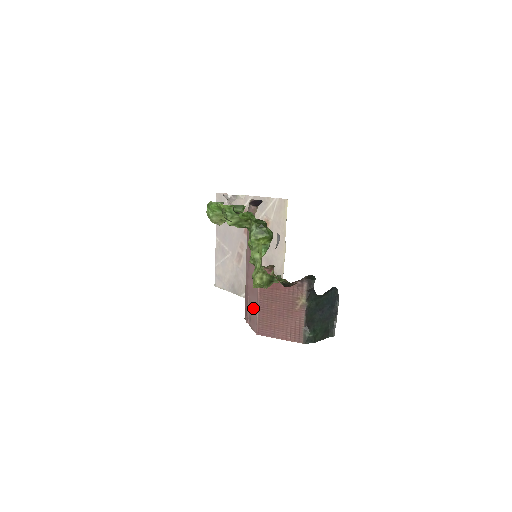
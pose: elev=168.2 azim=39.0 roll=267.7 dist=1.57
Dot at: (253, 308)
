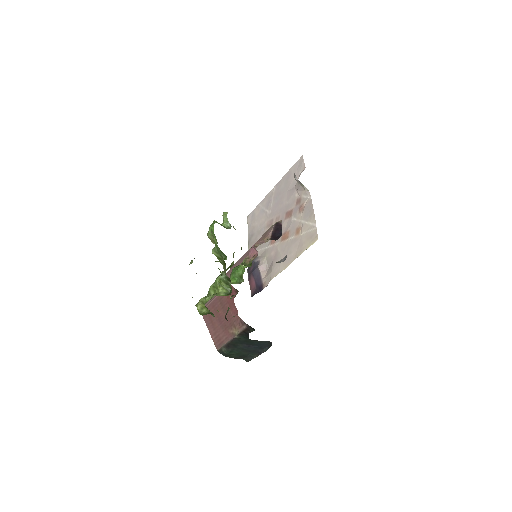
Dot at: occluded
